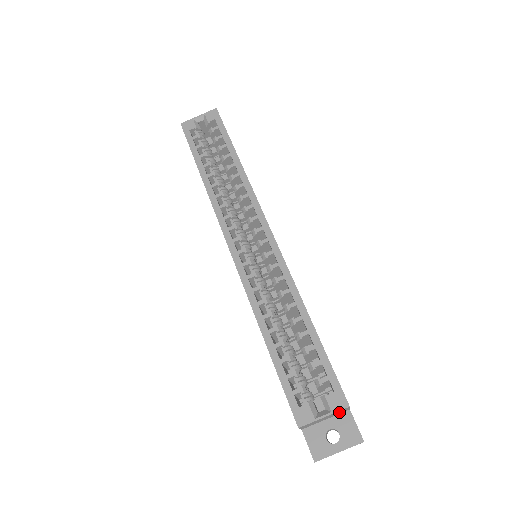
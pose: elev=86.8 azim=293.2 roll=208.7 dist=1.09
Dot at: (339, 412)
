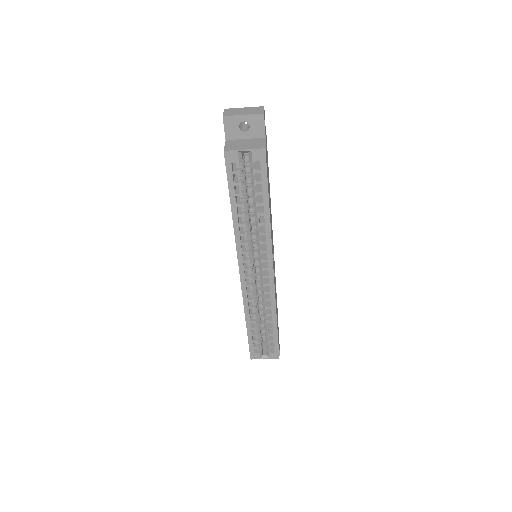
Dot at: occluded
